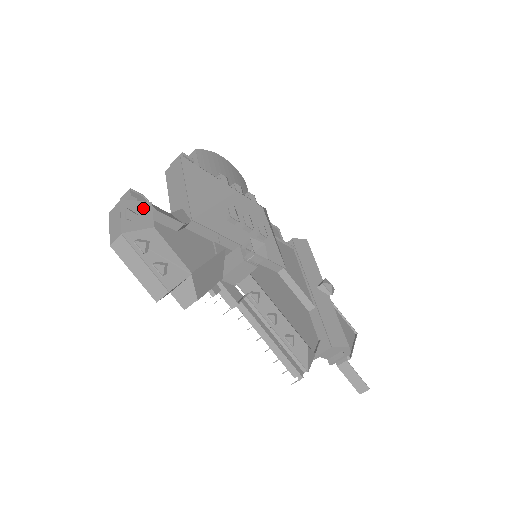
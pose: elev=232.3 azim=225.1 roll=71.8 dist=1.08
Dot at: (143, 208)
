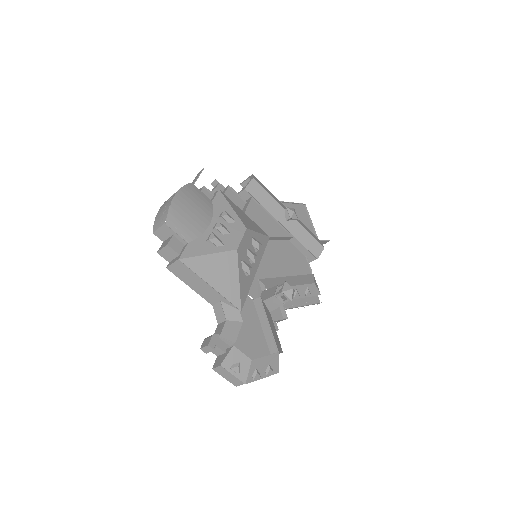
Dot at: (235, 355)
